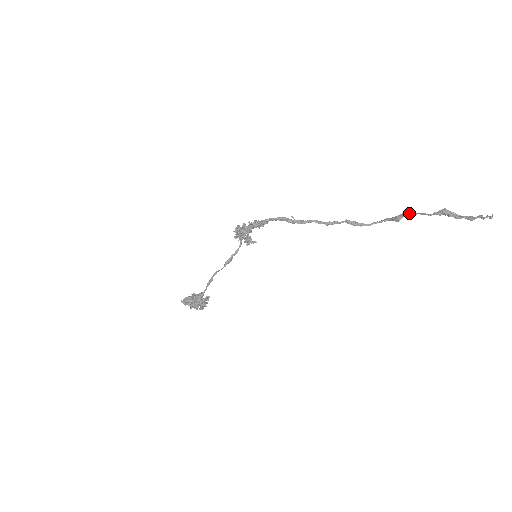
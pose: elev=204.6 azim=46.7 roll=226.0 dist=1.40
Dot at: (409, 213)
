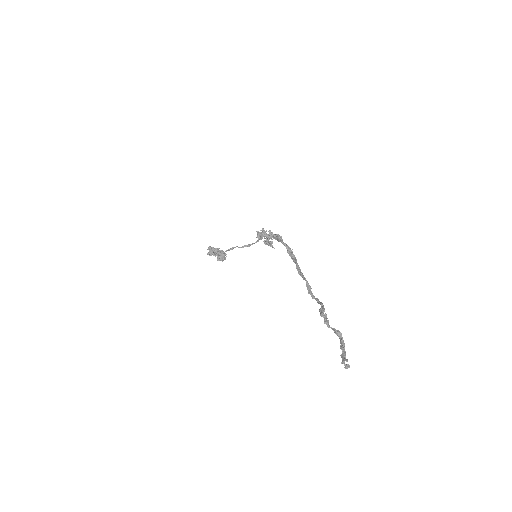
Dot at: (321, 312)
